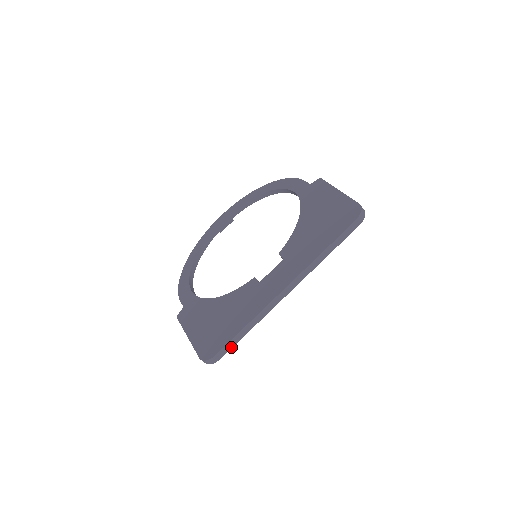
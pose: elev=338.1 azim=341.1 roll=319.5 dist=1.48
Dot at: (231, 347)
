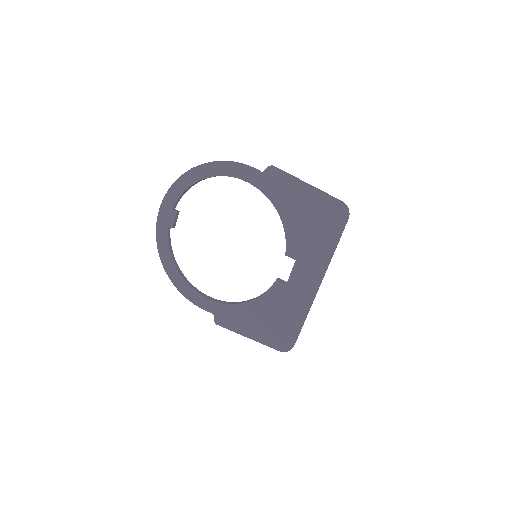
Dot at: occluded
